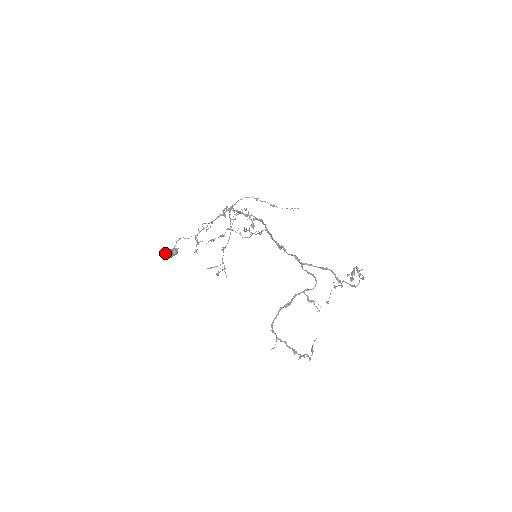
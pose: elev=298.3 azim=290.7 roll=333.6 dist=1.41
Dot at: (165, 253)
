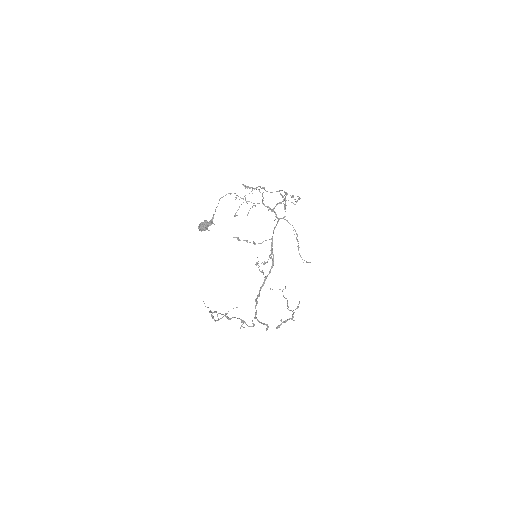
Dot at: (202, 228)
